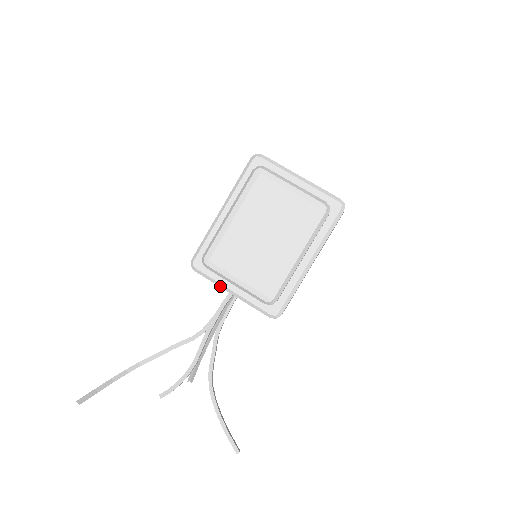
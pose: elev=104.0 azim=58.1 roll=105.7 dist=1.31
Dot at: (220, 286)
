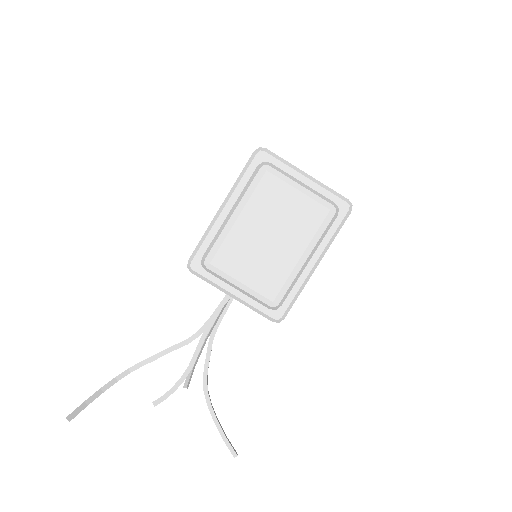
Dot at: (219, 289)
